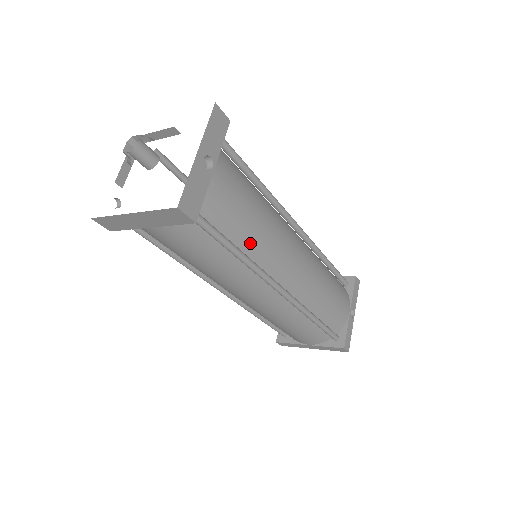
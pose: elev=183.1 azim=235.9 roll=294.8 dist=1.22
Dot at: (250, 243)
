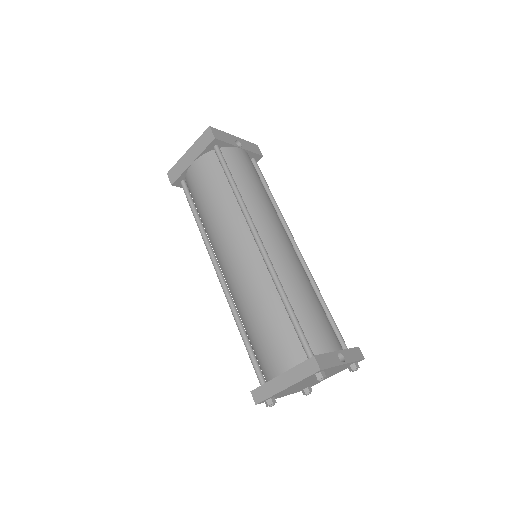
Dot at: (246, 192)
